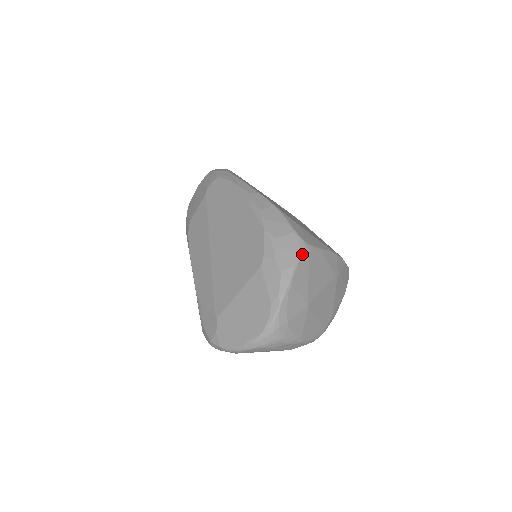
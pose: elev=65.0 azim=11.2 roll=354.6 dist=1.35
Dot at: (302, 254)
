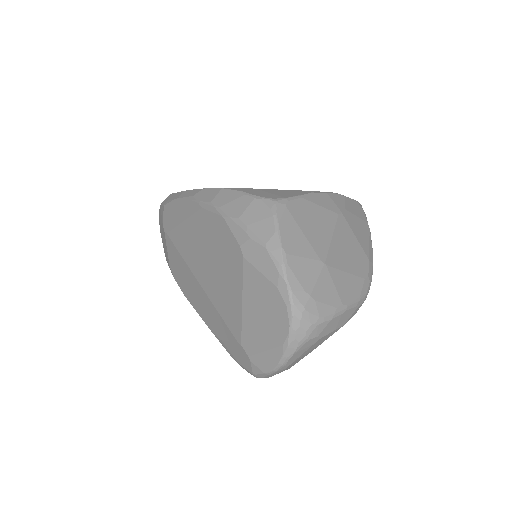
Dot at: (277, 213)
